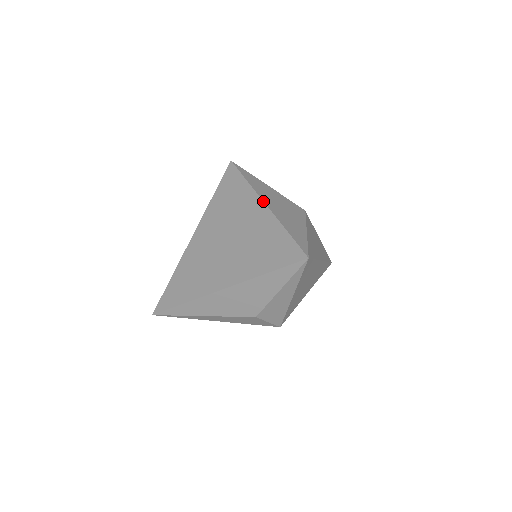
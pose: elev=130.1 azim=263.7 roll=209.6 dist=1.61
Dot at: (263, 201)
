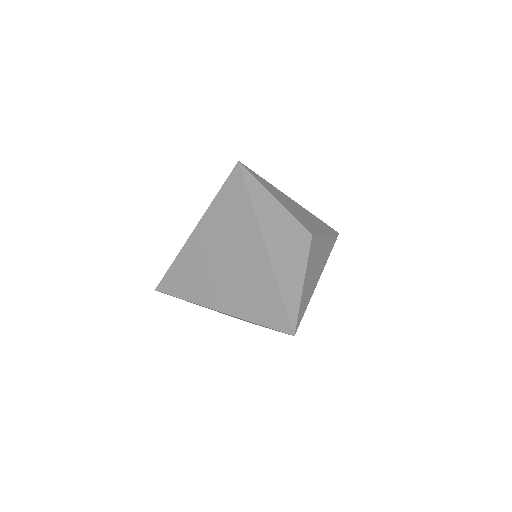
Dot at: (264, 244)
